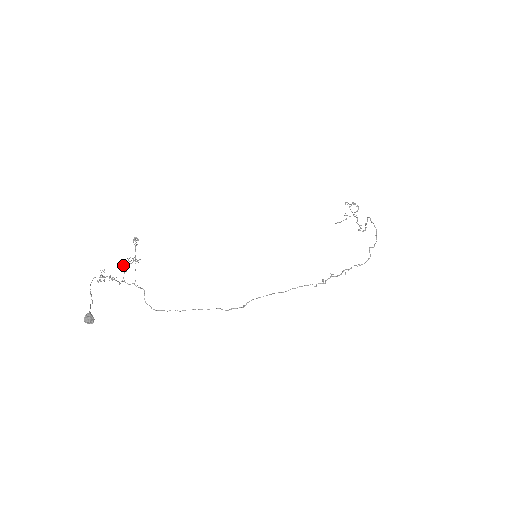
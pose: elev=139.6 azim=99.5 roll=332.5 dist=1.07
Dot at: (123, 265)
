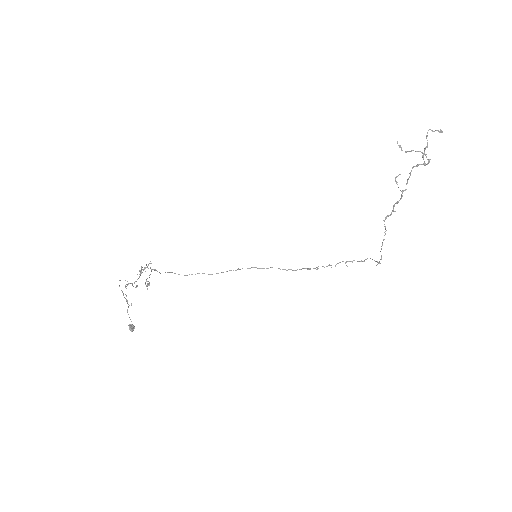
Dot at: occluded
